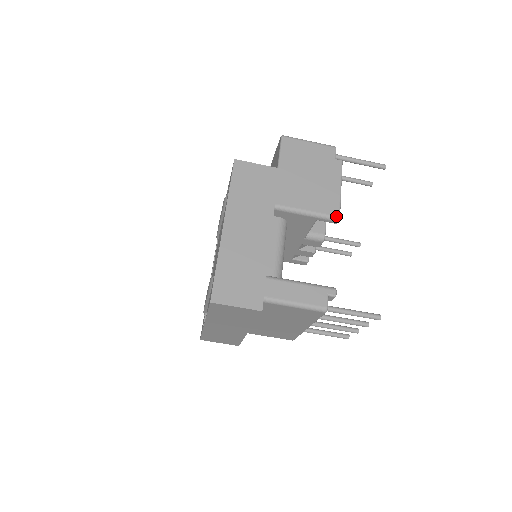
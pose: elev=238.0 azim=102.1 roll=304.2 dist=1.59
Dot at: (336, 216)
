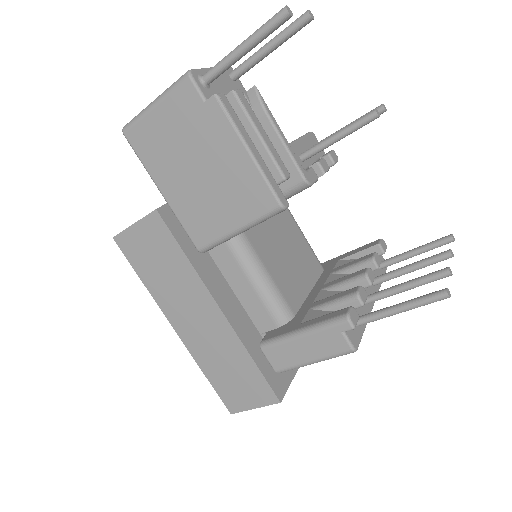
Dot at: (275, 208)
